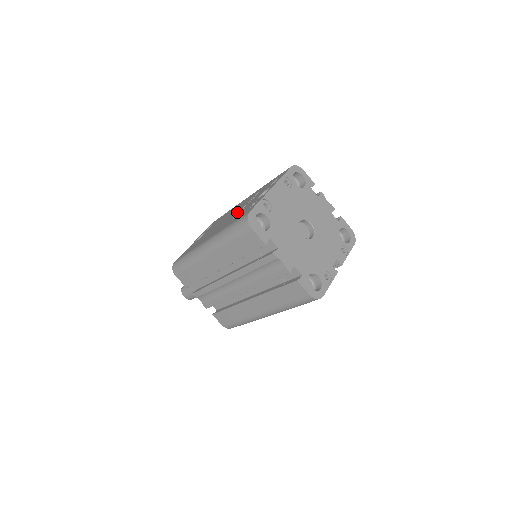
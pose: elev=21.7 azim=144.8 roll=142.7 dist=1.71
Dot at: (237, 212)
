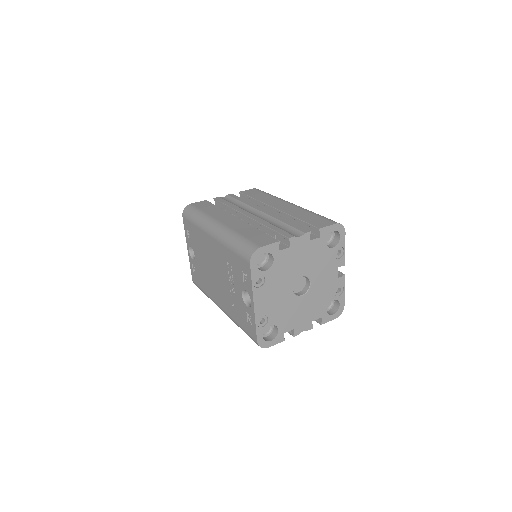
Dot at: (227, 289)
